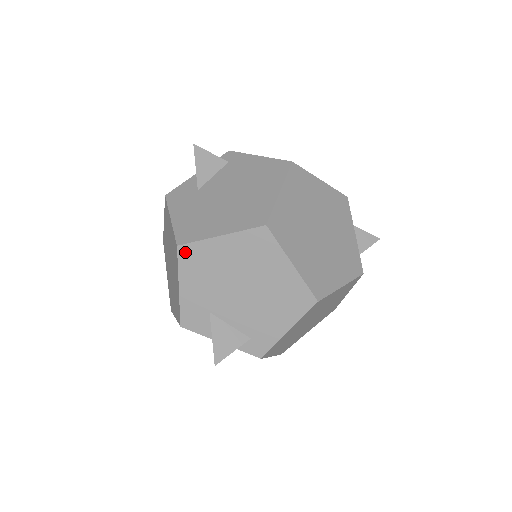
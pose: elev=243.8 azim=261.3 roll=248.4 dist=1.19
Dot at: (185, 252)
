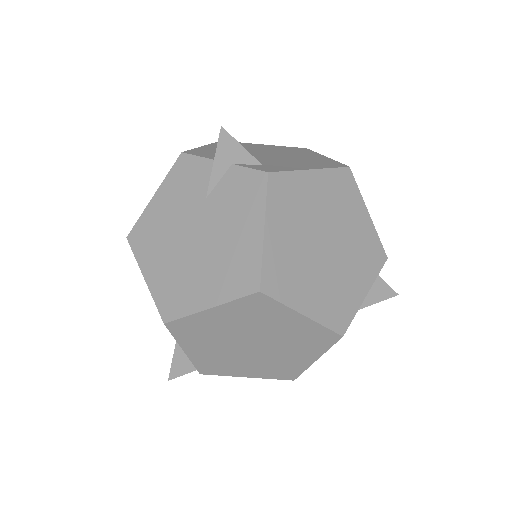
Dot at: occluded
